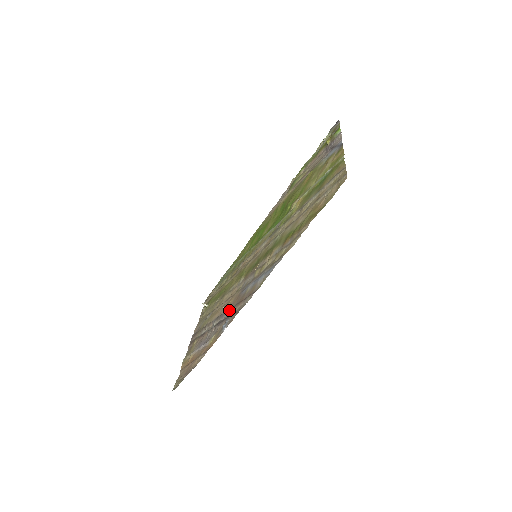
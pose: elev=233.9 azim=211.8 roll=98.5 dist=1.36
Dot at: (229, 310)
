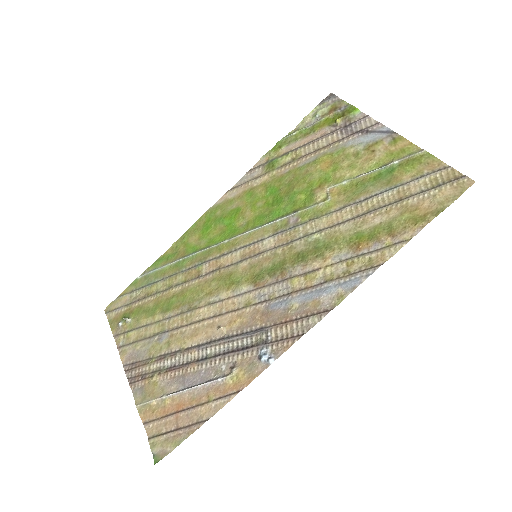
Dot at: (252, 332)
